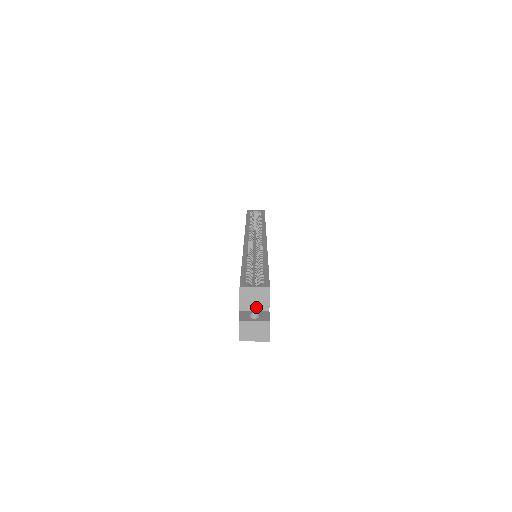
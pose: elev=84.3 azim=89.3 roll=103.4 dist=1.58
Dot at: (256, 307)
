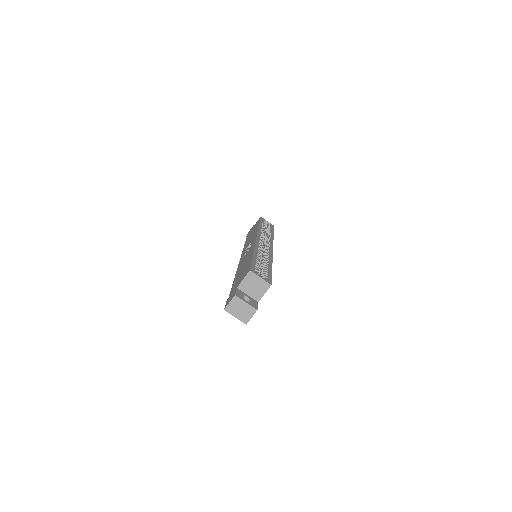
Dot at: (251, 293)
